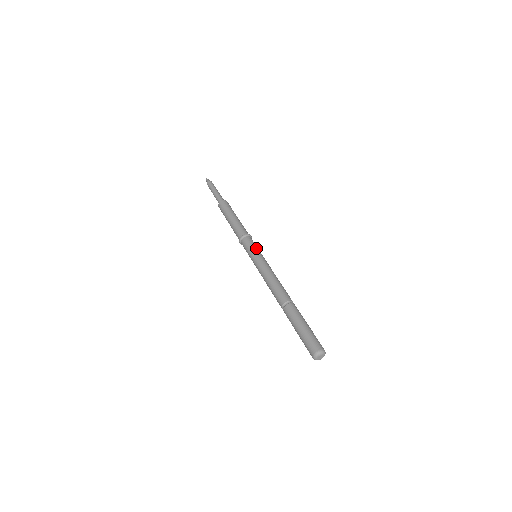
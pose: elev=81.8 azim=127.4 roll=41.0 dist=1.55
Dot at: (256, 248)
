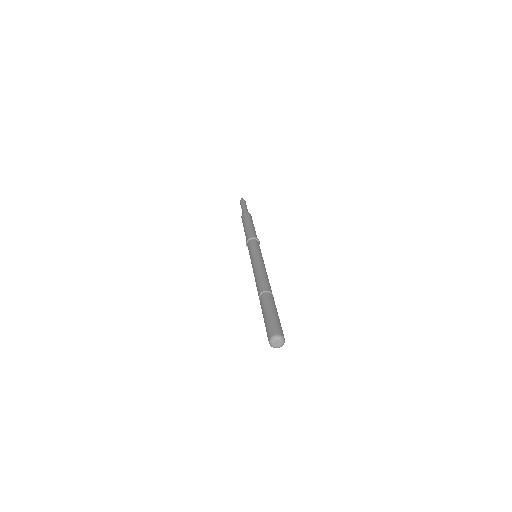
Dot at: (260, 249)
